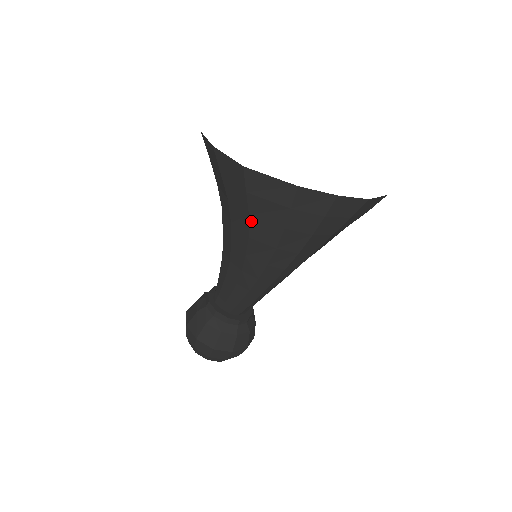
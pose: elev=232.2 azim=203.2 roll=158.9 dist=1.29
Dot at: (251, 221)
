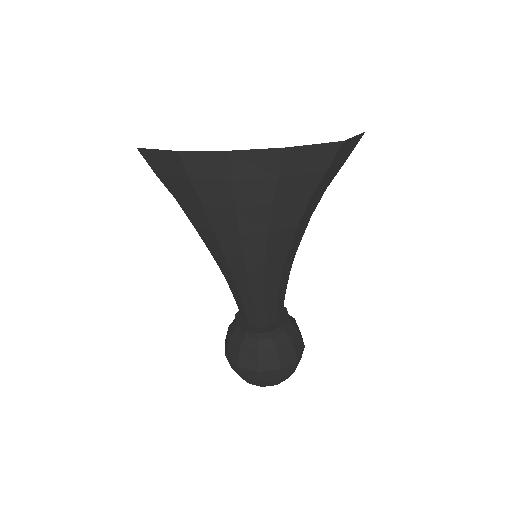
Dot at: (182, 206)
